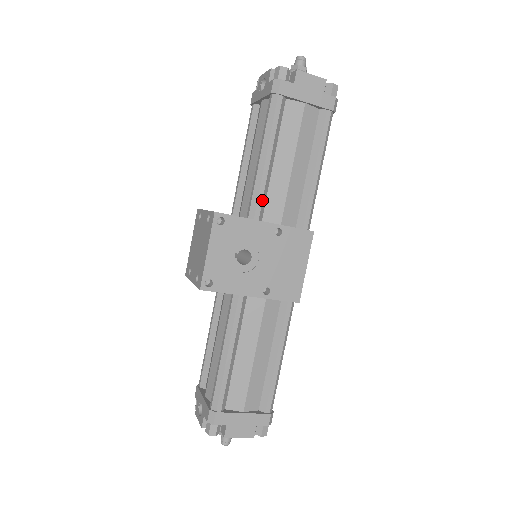
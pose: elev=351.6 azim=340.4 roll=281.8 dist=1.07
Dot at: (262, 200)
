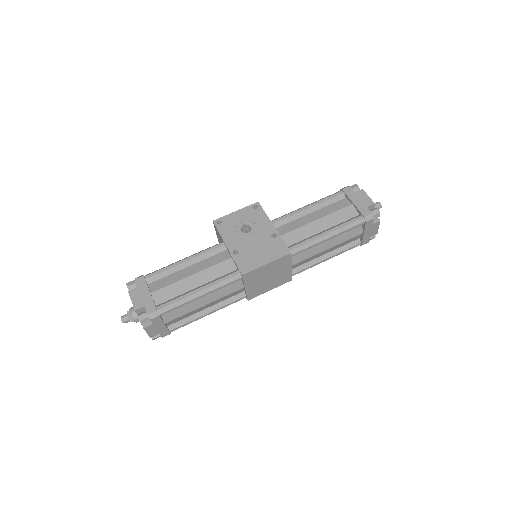
Dot at: (284, 219)
